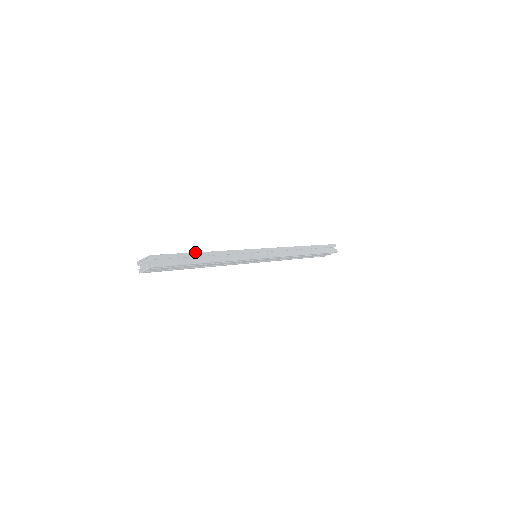
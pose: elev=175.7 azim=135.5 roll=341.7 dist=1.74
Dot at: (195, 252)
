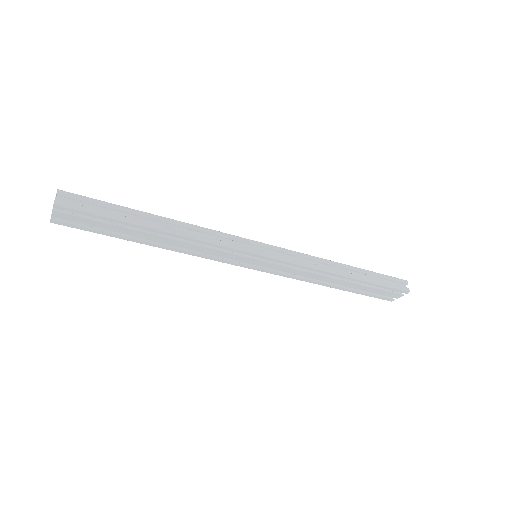
Dot at: occluded
